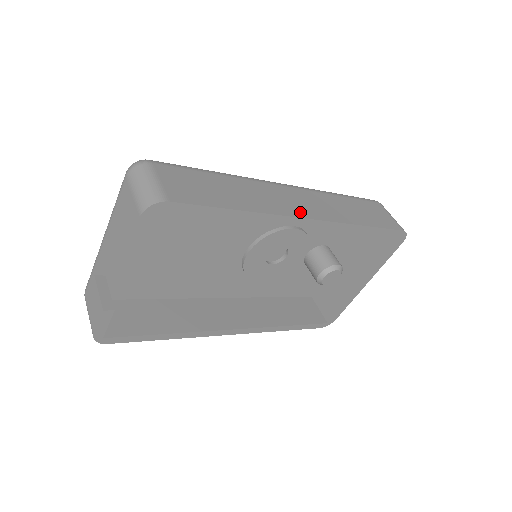
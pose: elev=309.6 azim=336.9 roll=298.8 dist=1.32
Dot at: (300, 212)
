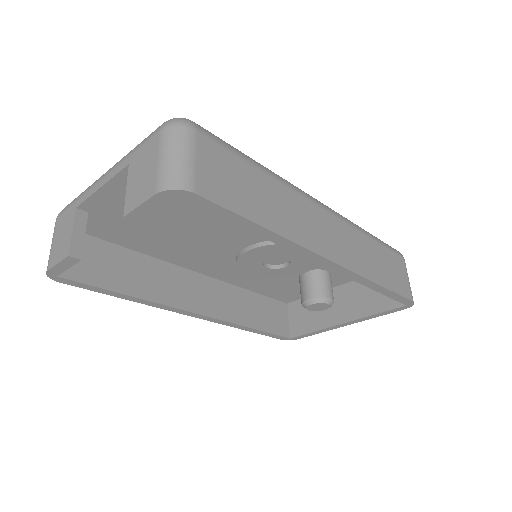
Dot at: (326, 249)
